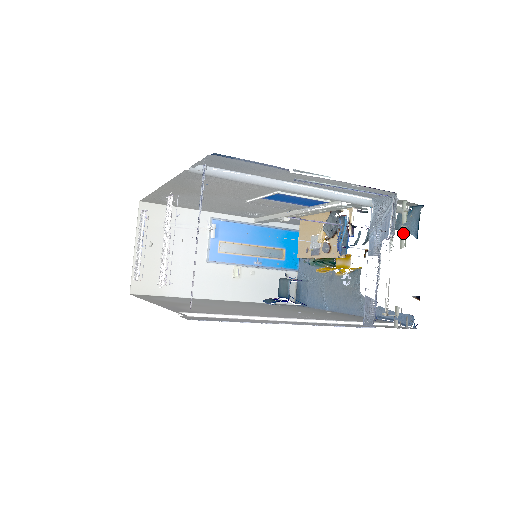
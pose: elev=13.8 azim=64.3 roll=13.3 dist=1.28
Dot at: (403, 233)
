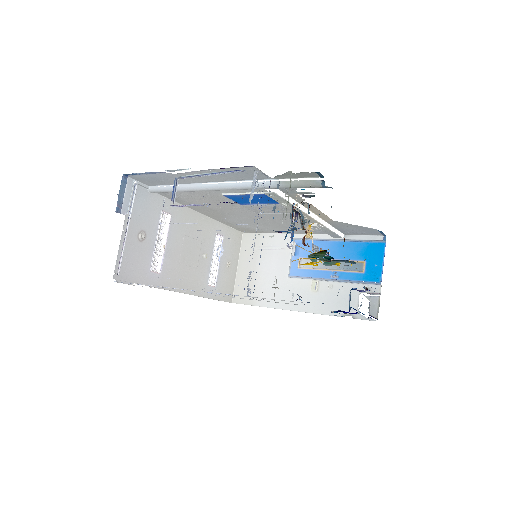
Dot at: (287, 204)
